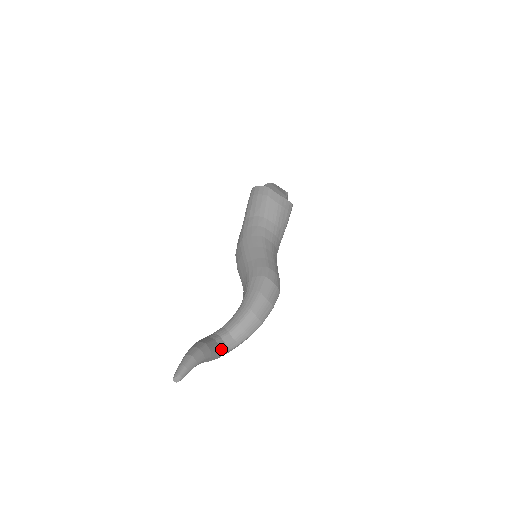
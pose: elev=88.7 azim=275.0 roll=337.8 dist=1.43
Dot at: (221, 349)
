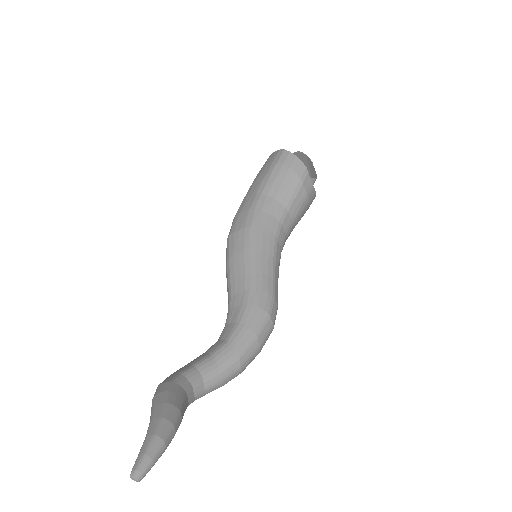
Dot at: (188, 405)
